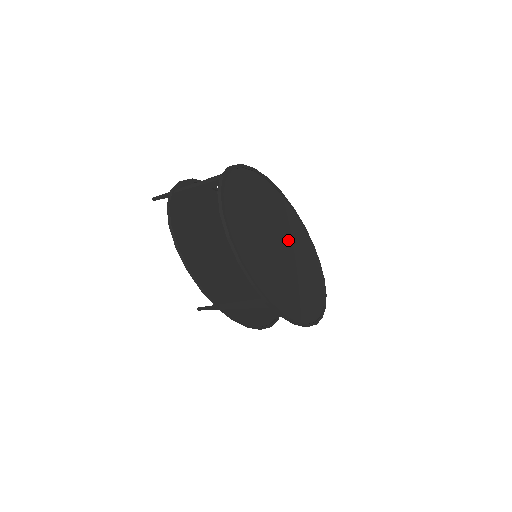
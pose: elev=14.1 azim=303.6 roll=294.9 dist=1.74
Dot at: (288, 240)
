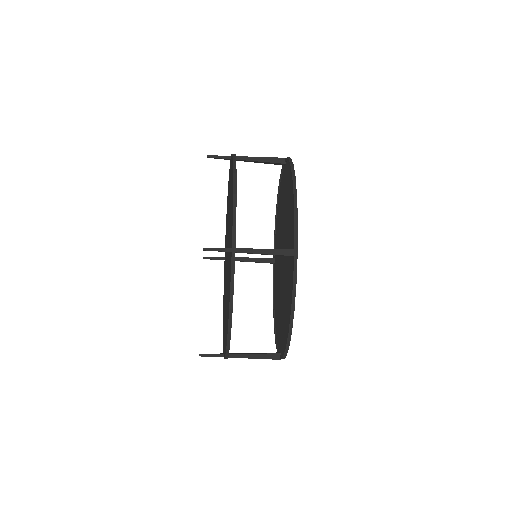
Dot at: (280, 264)
